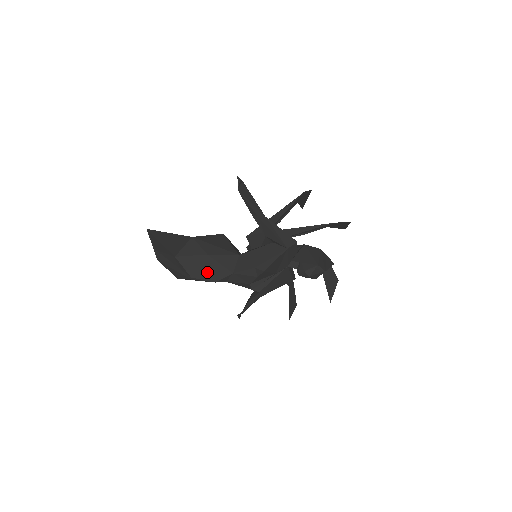
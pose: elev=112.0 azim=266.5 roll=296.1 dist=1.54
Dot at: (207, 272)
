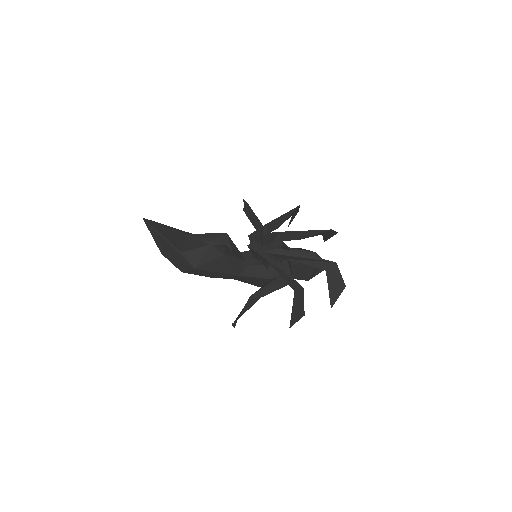
Dot at: occluded
